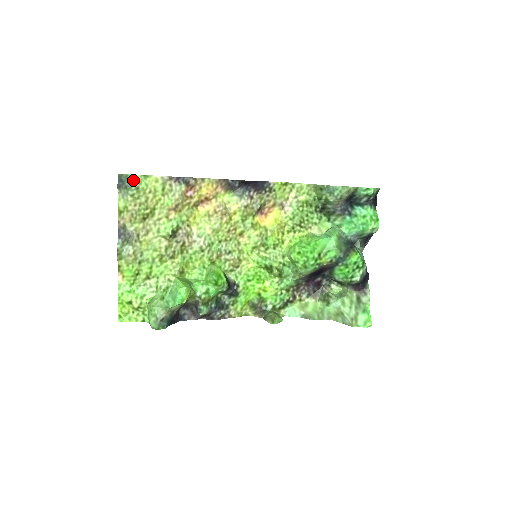
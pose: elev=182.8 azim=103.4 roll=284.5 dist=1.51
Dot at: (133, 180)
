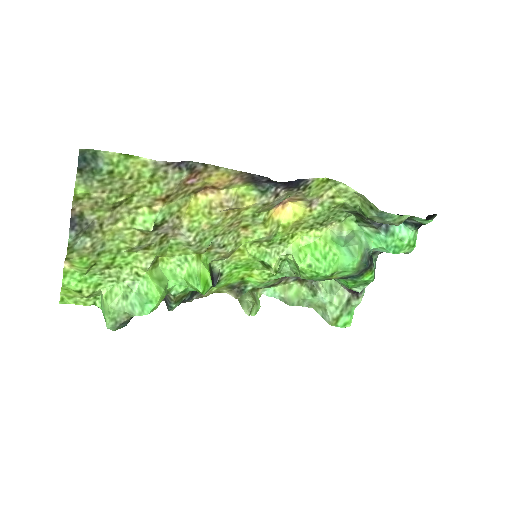
Dot at: (105, 160)
